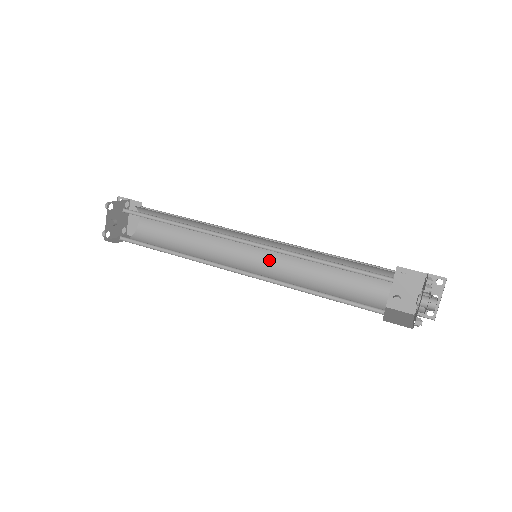
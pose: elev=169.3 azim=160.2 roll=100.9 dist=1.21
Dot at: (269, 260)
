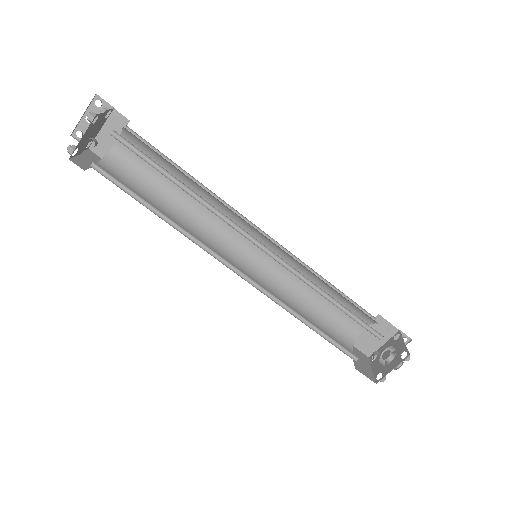
Dot at: (261, 259)
